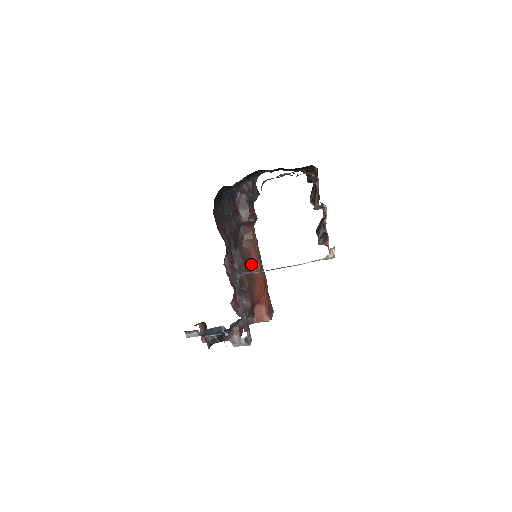
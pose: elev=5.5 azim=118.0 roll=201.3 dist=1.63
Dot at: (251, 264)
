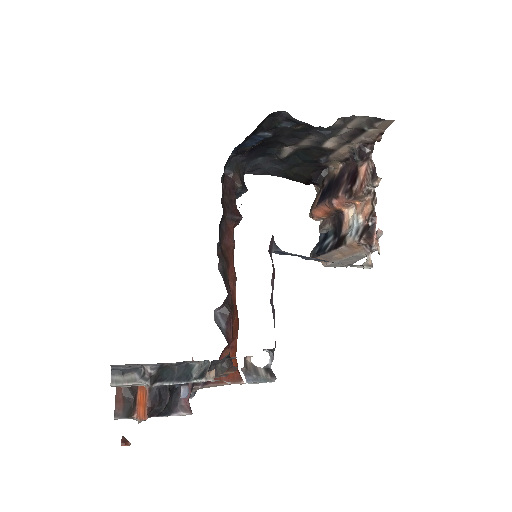
Dot at: occluded
